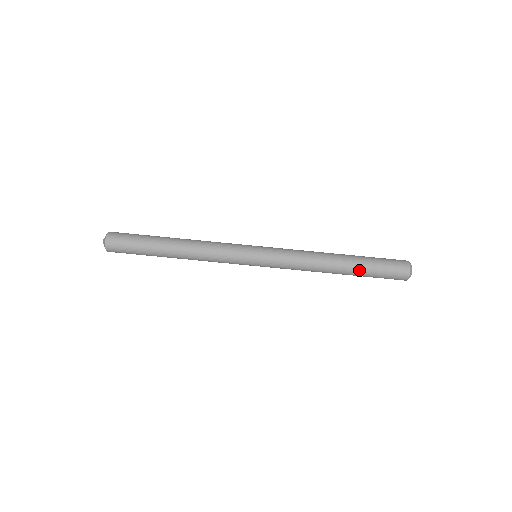
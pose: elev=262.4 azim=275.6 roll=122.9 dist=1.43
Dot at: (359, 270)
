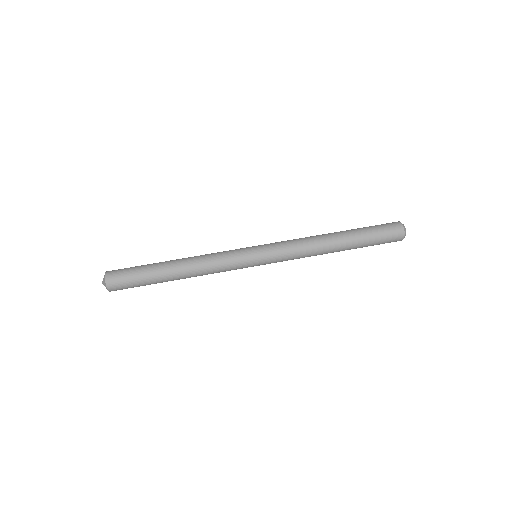
Dot at: (357, 241)
